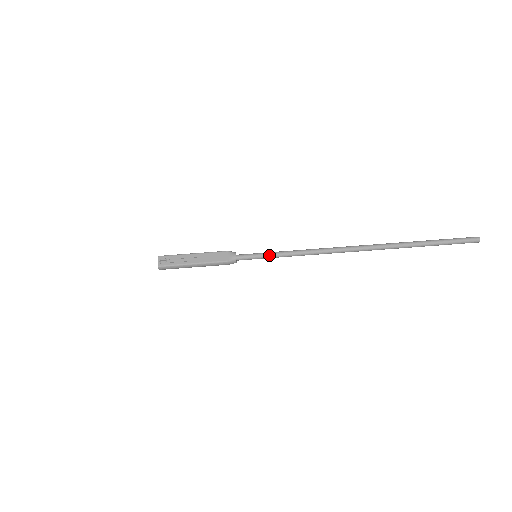
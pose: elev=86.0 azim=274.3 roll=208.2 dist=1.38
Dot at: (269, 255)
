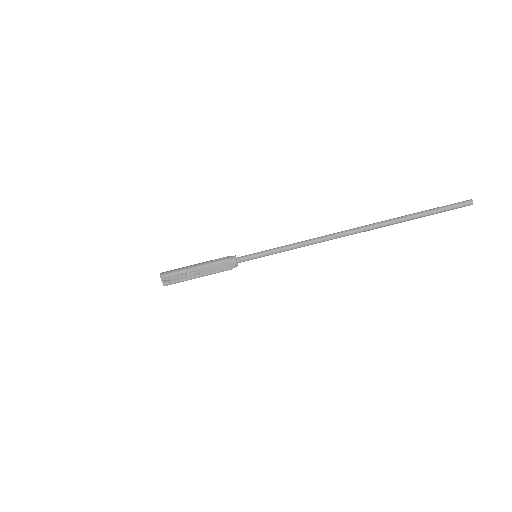
Dot at: occluded
